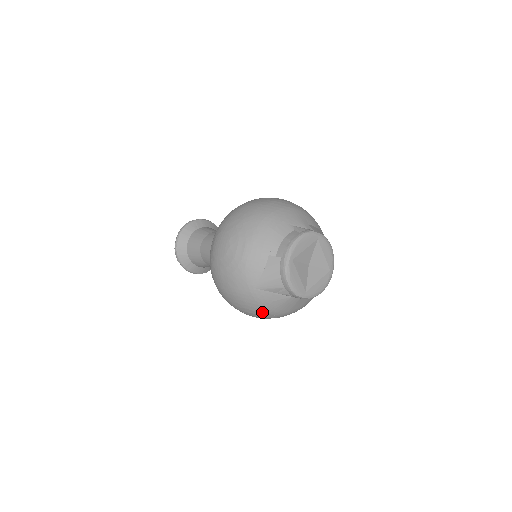
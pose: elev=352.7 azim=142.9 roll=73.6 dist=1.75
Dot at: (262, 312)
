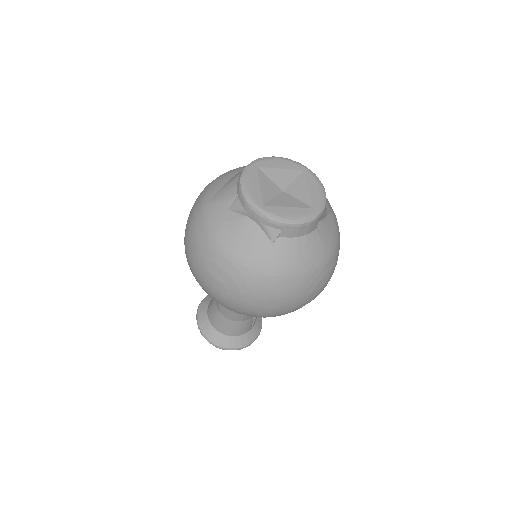
Dot at: (210, 248)
